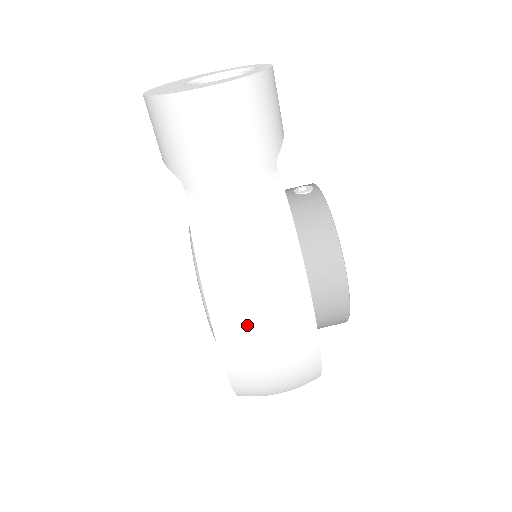
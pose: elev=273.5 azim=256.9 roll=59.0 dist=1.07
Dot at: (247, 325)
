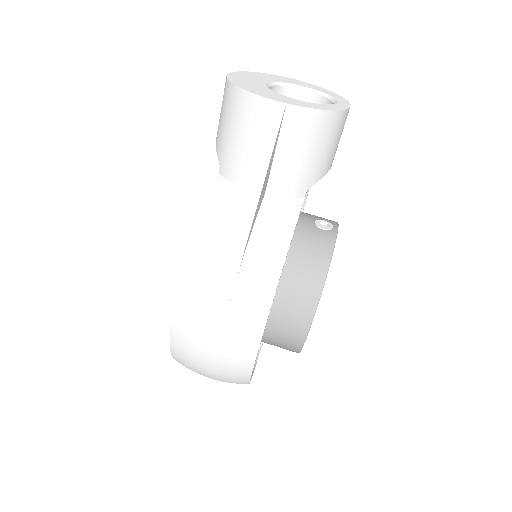
Dot at: (203, 312)
